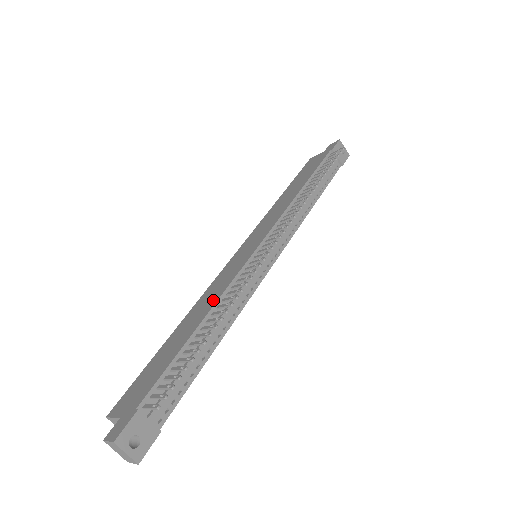
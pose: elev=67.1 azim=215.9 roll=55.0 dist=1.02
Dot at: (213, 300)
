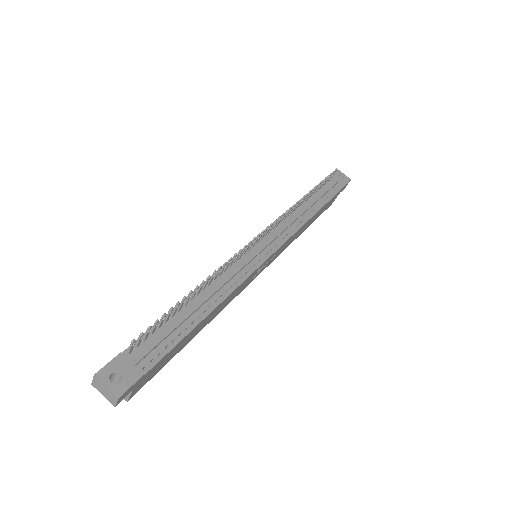
Dot at: occluded
